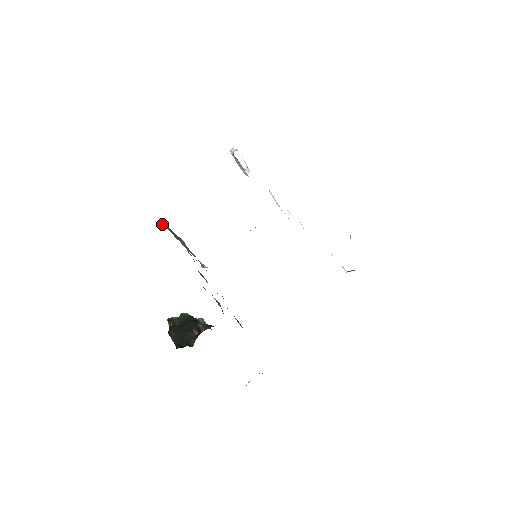
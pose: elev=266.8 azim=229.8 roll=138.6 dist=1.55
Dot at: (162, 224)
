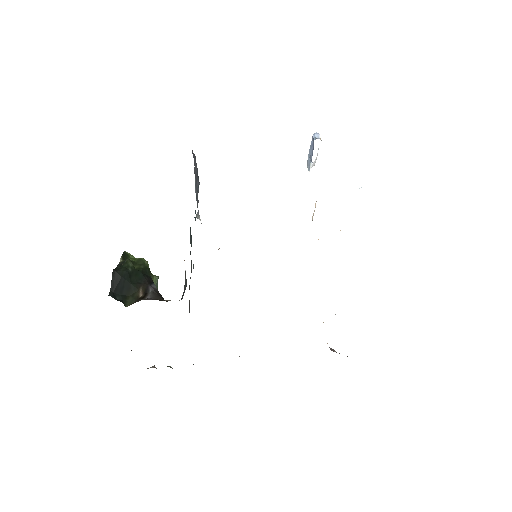
Dot at: (192, 150)
